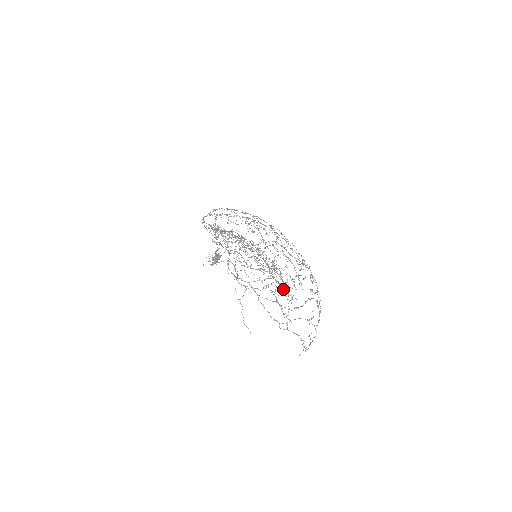
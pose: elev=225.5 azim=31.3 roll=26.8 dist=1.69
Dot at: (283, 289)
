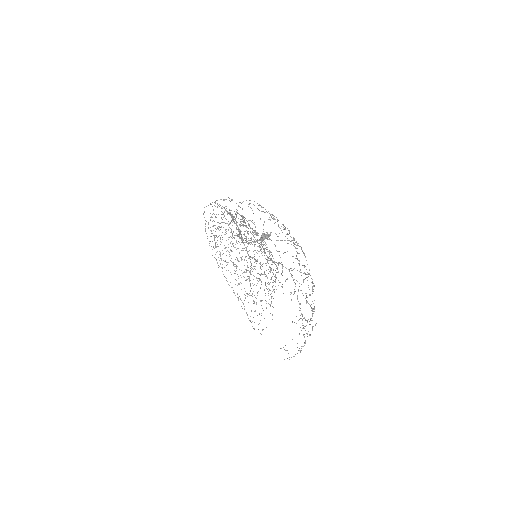
Dot at: occluded
